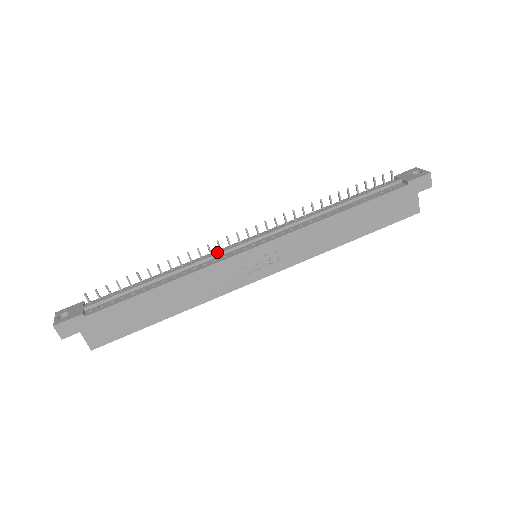
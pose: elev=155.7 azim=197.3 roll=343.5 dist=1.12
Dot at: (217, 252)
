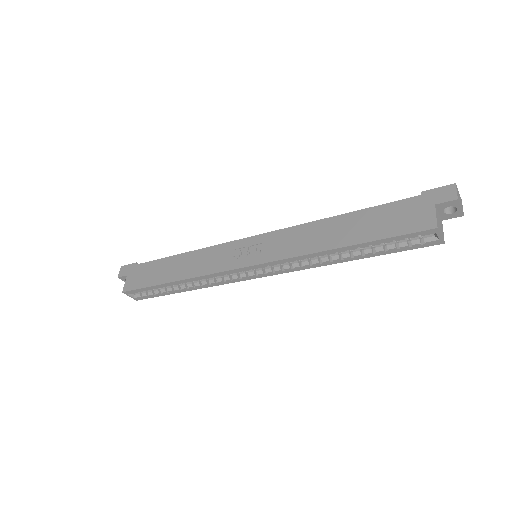
Dot at: occluded
